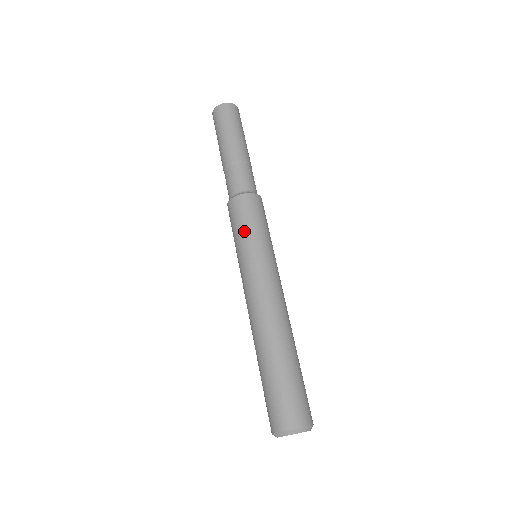
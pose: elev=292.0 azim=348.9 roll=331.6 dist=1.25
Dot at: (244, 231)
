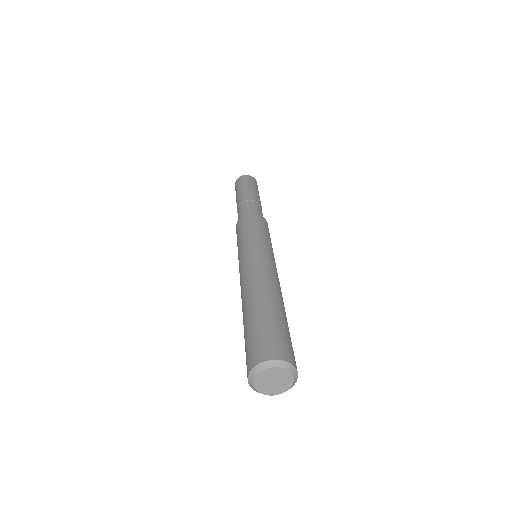
Dot at: (247, 232)
